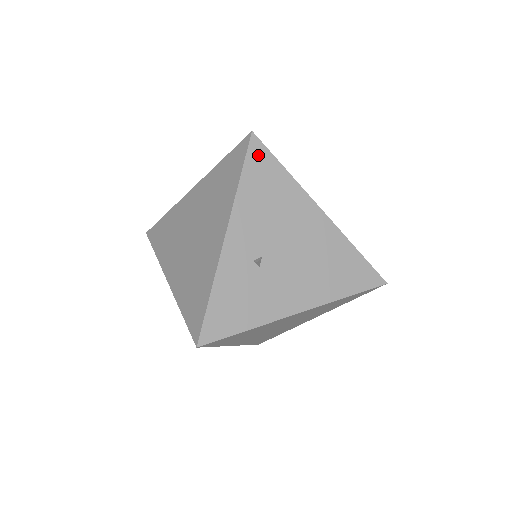
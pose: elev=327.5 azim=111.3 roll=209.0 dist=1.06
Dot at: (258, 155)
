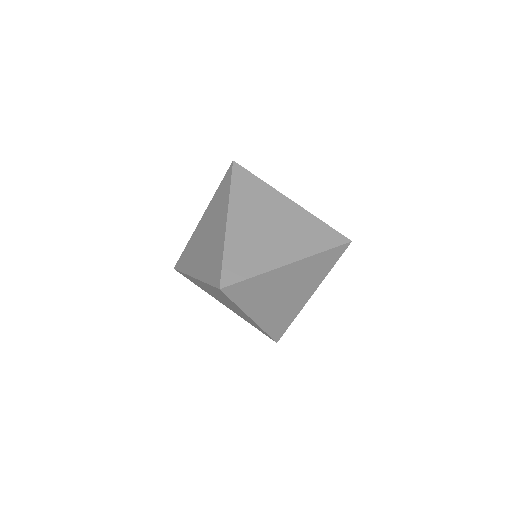
Dot at: occluded
